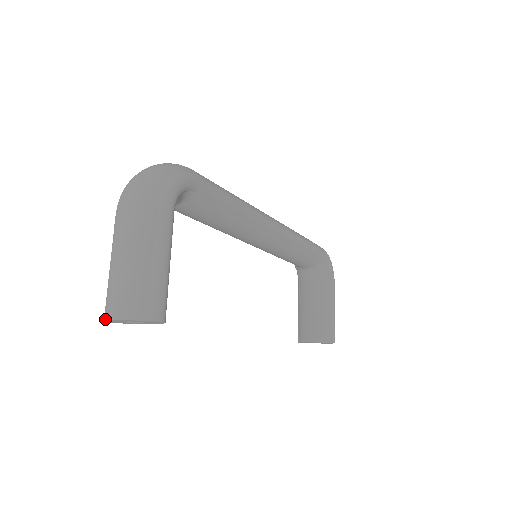
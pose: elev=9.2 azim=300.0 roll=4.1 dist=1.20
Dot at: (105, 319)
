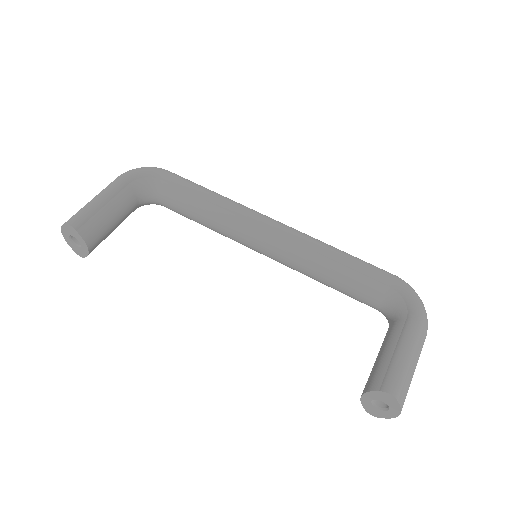
Dot at: (69, 243)
